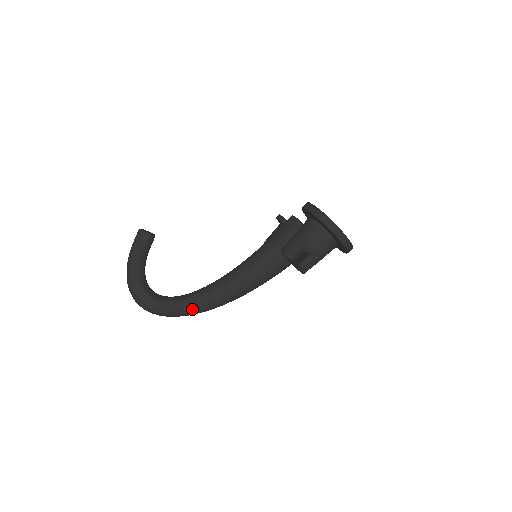
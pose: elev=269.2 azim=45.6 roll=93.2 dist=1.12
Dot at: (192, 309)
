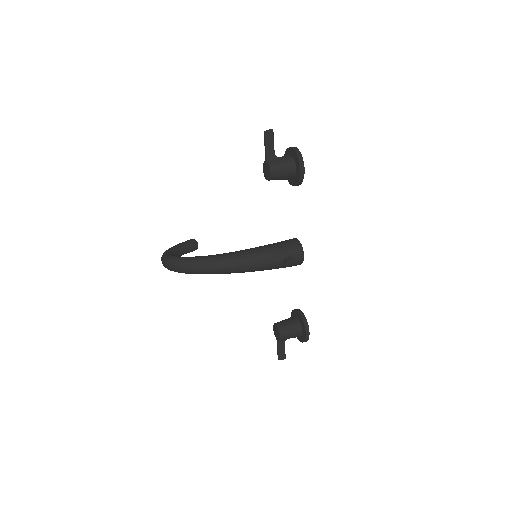
Dot at: (195, 259)
